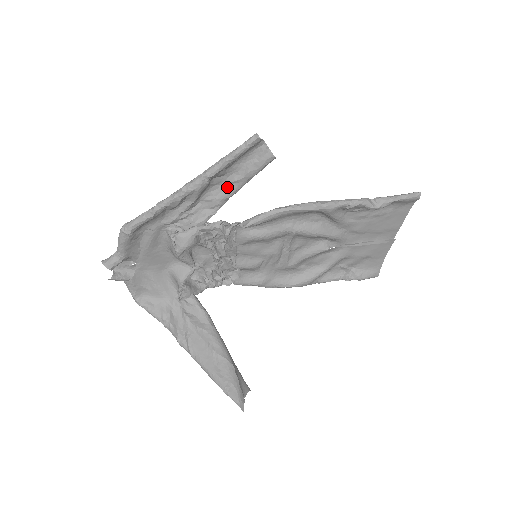
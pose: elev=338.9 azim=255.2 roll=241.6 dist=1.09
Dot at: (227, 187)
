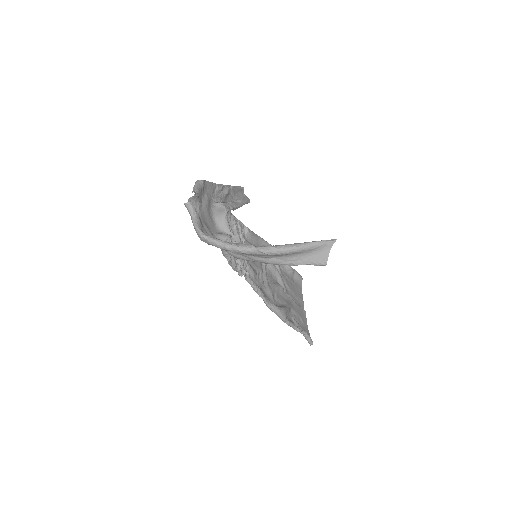
Dot at: (235, 202)
